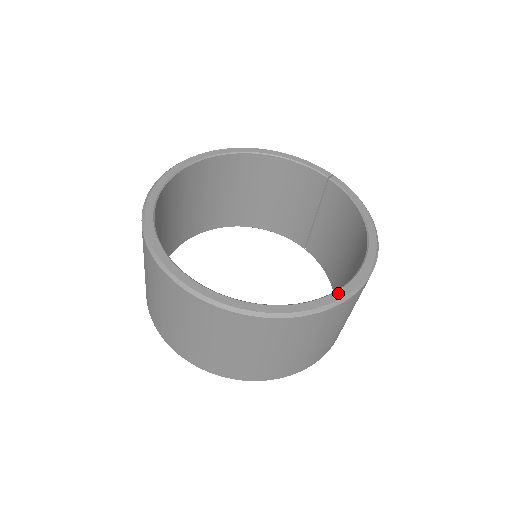
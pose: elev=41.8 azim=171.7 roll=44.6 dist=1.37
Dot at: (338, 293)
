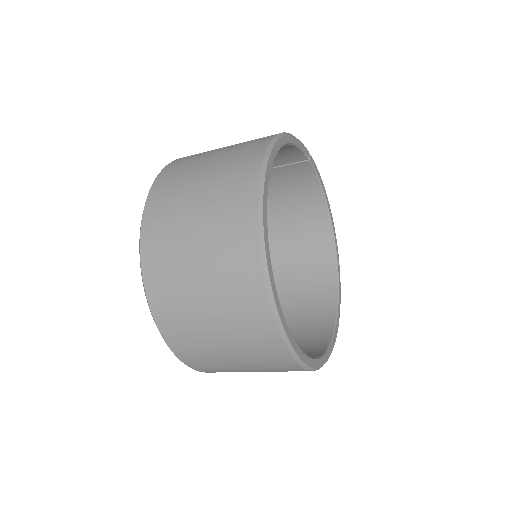
Dot at: (340, 294)
